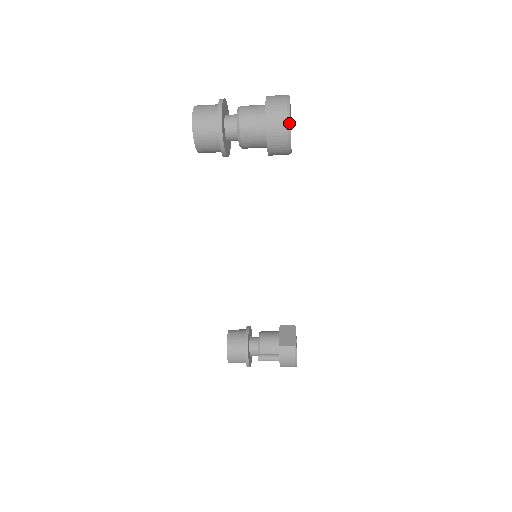
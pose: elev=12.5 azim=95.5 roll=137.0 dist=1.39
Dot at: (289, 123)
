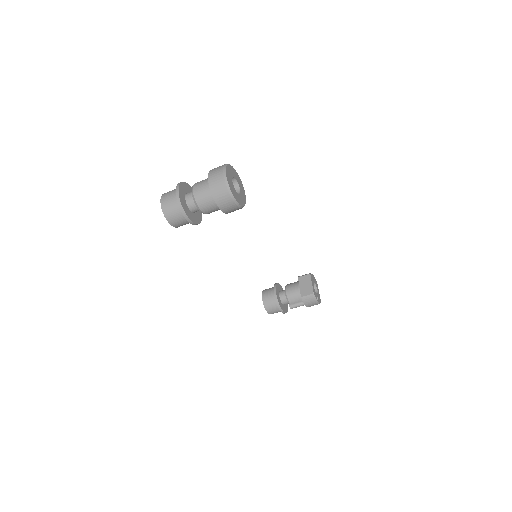
Dot at: (232, 197)
